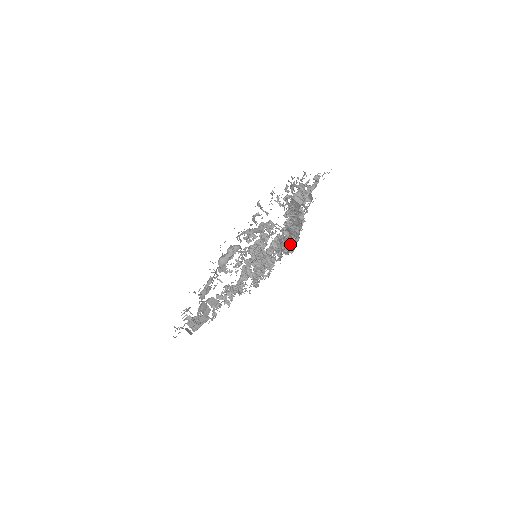
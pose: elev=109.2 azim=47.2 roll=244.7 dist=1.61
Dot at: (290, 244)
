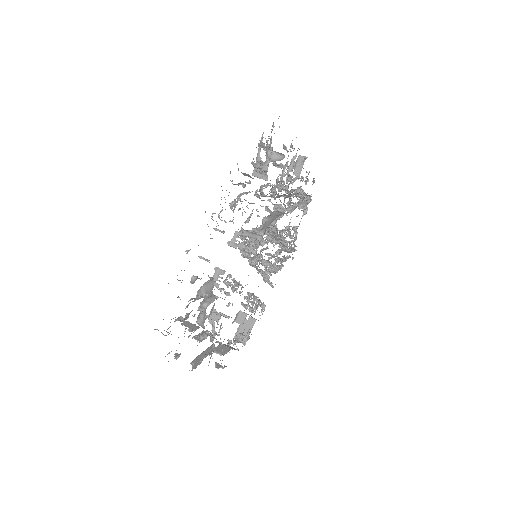
Dot at: occluded
